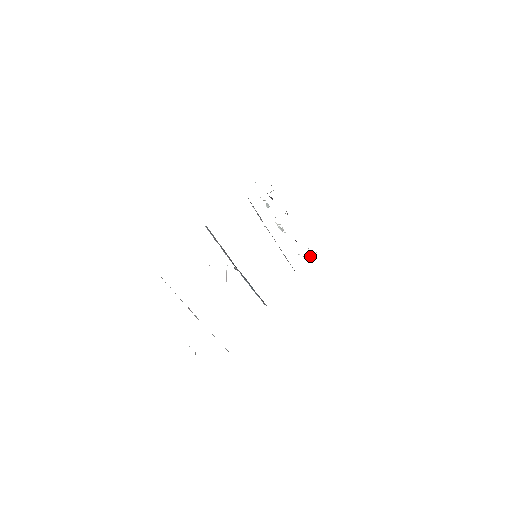
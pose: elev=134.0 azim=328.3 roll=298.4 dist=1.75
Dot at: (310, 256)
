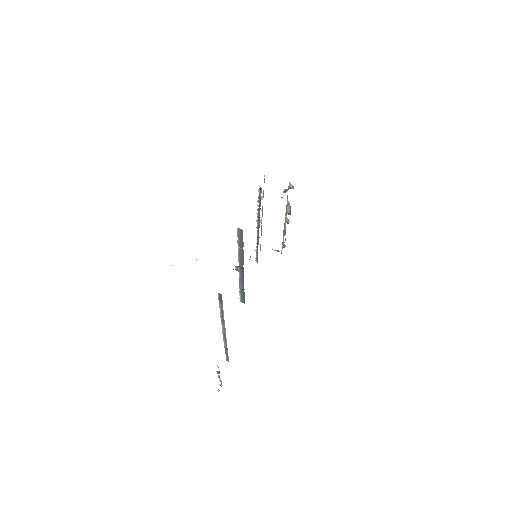
Dot at: (278, 250)
